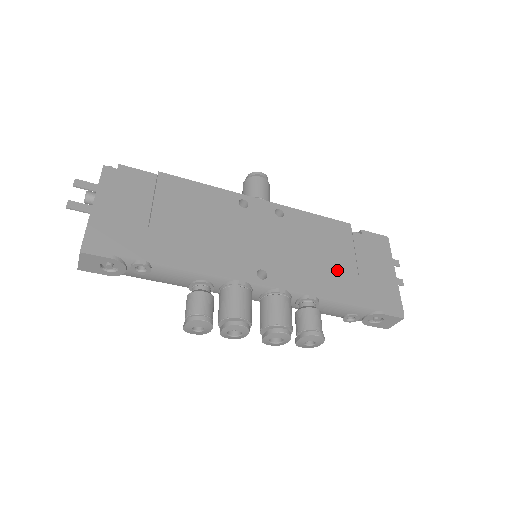
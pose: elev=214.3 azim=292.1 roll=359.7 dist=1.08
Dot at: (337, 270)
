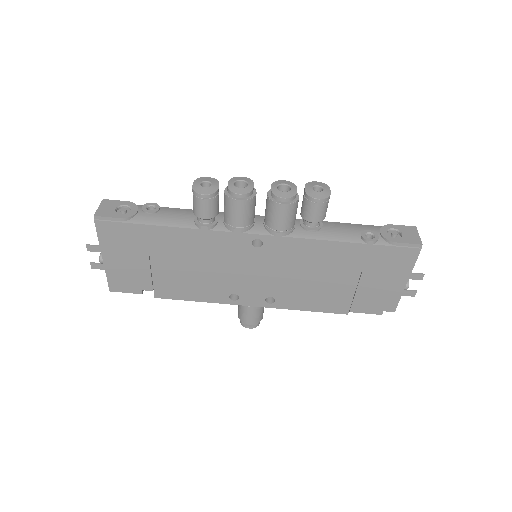
Dot at: occluded
